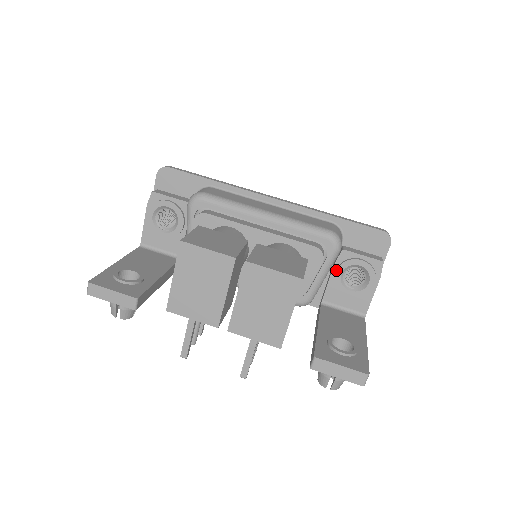
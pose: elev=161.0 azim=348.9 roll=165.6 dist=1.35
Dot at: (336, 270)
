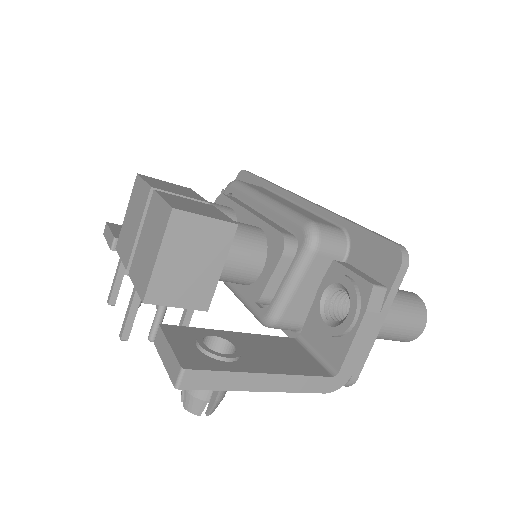
Dot at: (318, 288)
